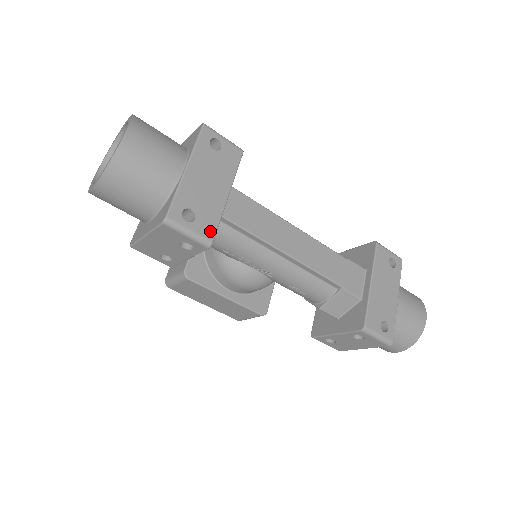
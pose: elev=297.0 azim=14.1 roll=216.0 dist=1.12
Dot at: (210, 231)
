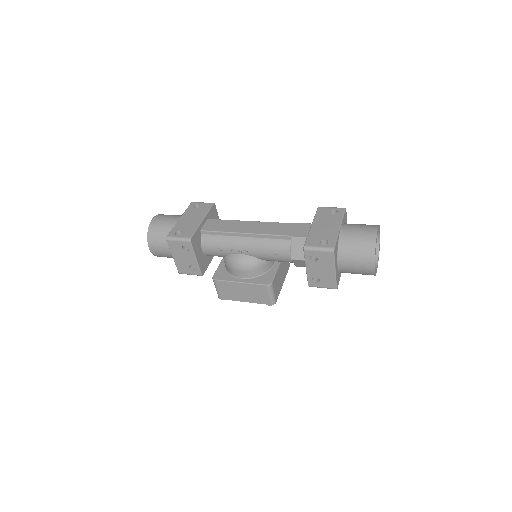
Dot at: (190, 235)
